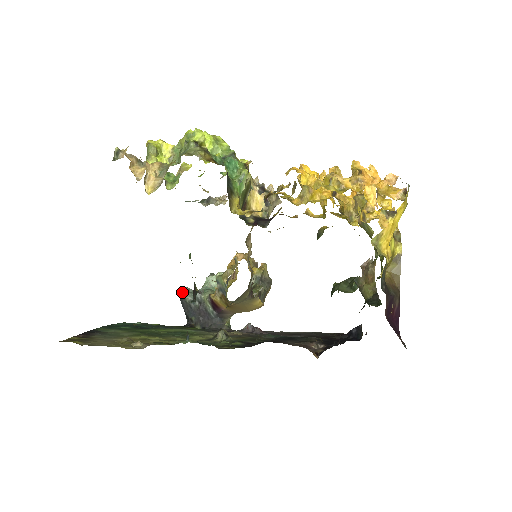
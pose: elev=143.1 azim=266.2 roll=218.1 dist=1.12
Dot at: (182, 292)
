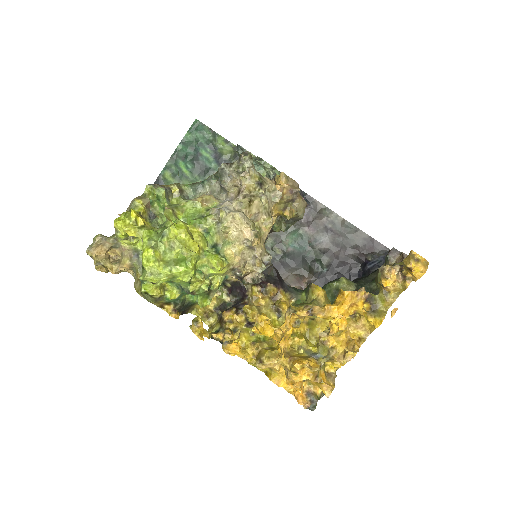
Dot at: (237, 146)
